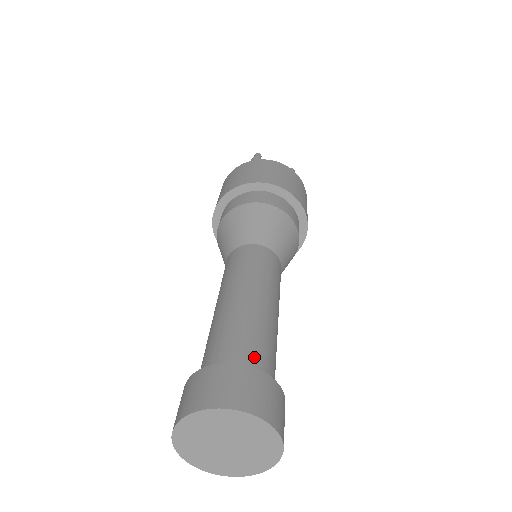
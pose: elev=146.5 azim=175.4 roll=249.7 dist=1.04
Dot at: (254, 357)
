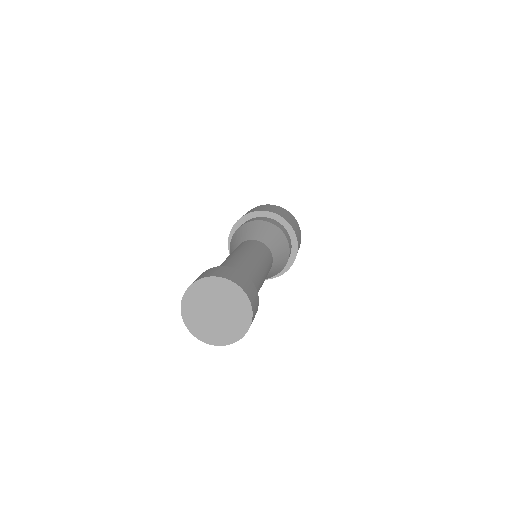
Dot at: occluded
